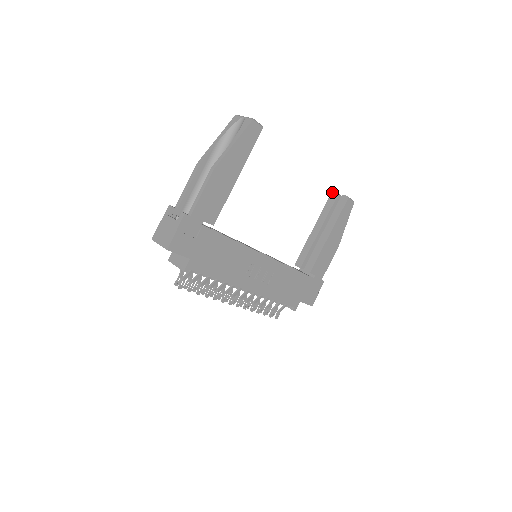
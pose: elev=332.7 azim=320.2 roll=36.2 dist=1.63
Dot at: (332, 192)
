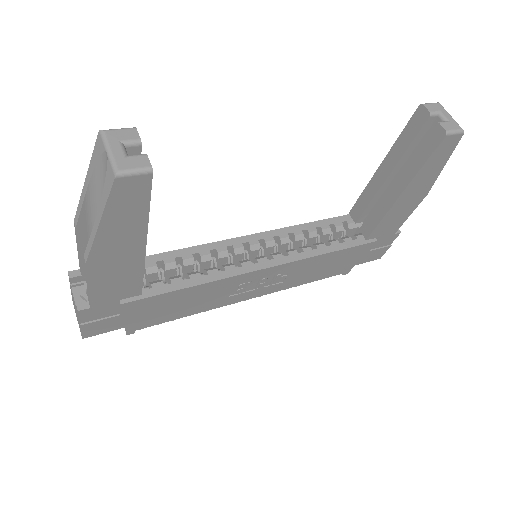
Dot at: (420, 105)
